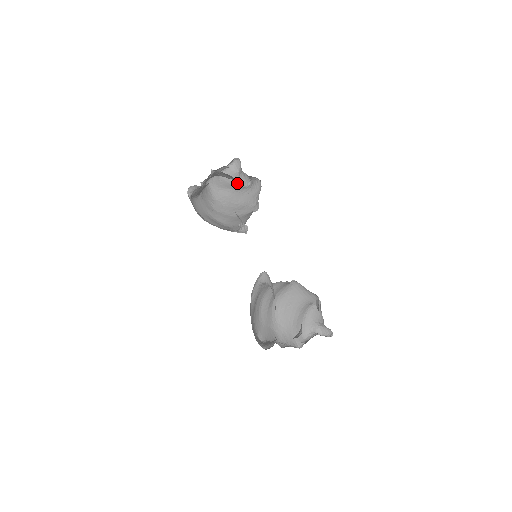
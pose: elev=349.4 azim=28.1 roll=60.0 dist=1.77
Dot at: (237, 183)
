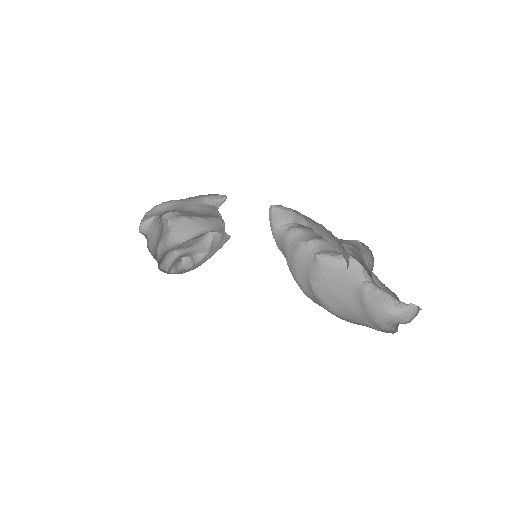
Dot at: (195, 268)
